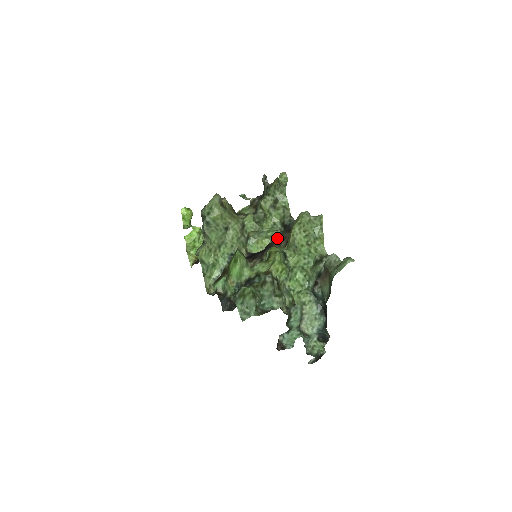
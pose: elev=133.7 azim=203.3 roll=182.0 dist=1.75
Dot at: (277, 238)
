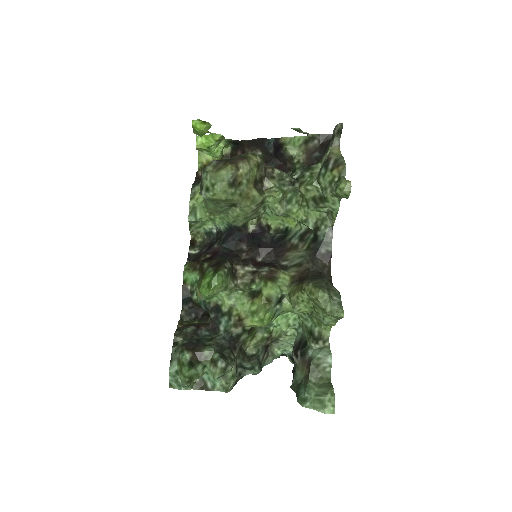
Dot at: (298, 243)
